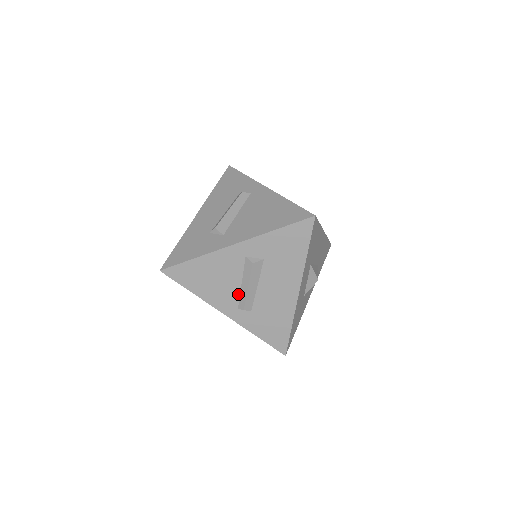
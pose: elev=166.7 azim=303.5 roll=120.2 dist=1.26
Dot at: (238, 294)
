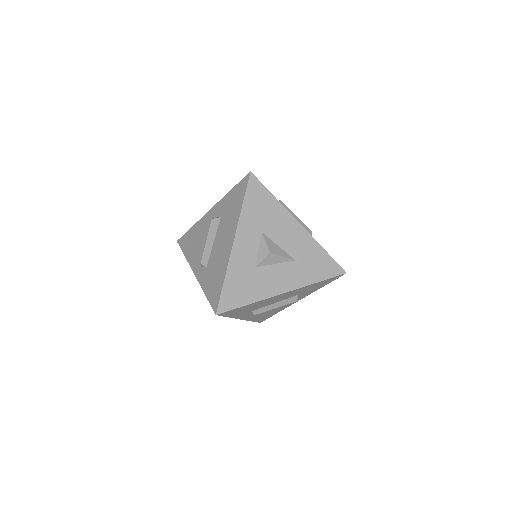
Dot at: occluded
